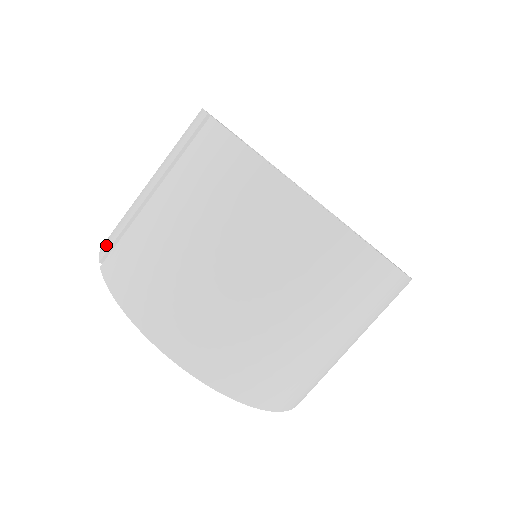
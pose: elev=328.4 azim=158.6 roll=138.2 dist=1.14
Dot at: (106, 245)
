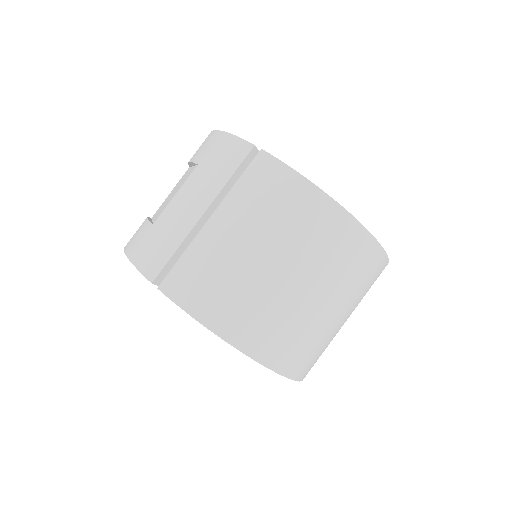
Dot at: (152, 265)
